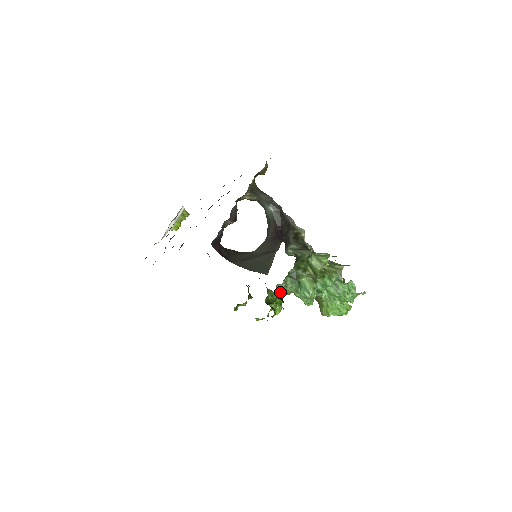
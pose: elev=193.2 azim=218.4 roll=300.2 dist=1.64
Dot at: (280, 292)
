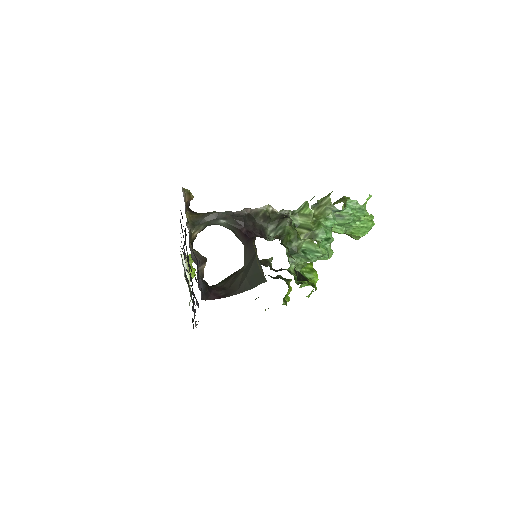
Dot at: (298, 270)
